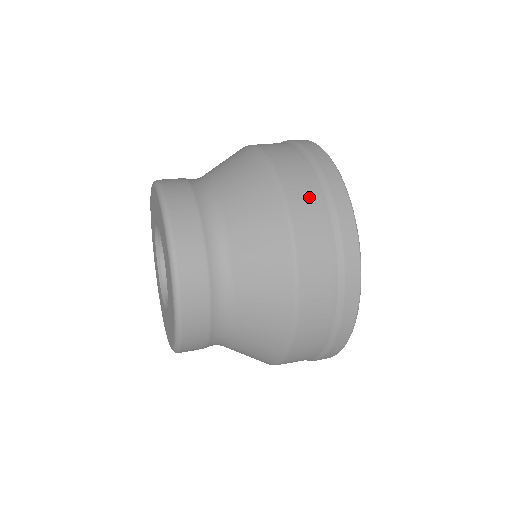
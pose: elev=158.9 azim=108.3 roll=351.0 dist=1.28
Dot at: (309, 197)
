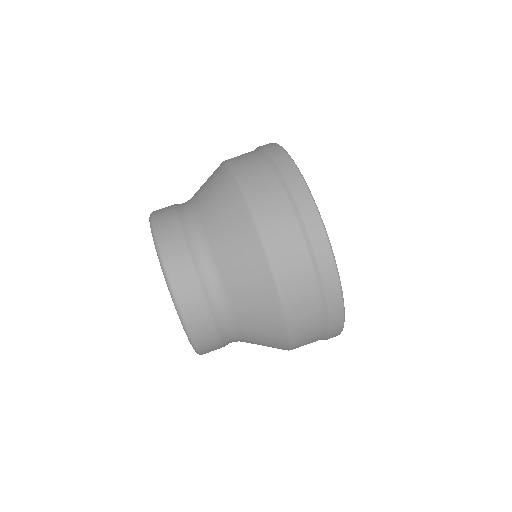
Dot at: (274, 205)
